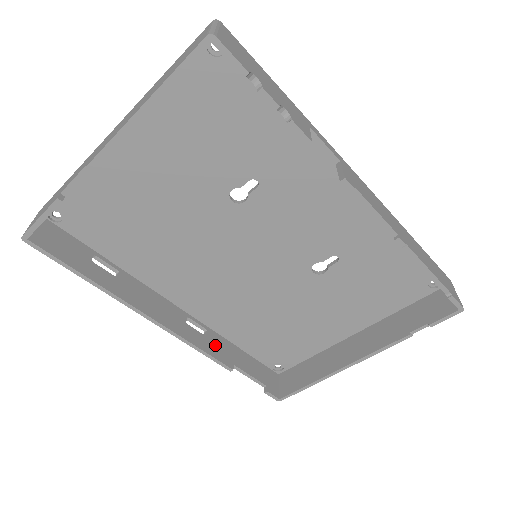
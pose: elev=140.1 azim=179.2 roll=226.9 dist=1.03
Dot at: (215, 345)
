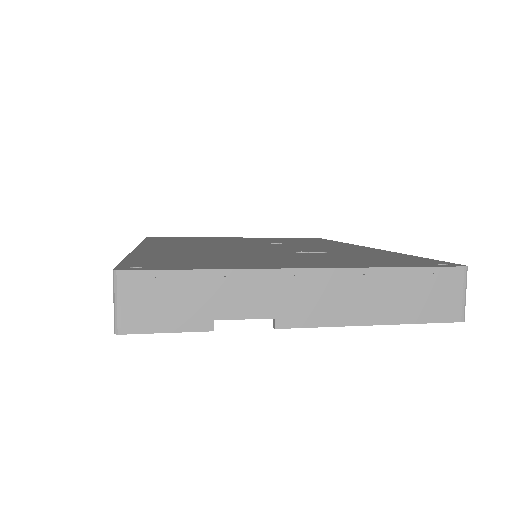
Dot at: occluded
